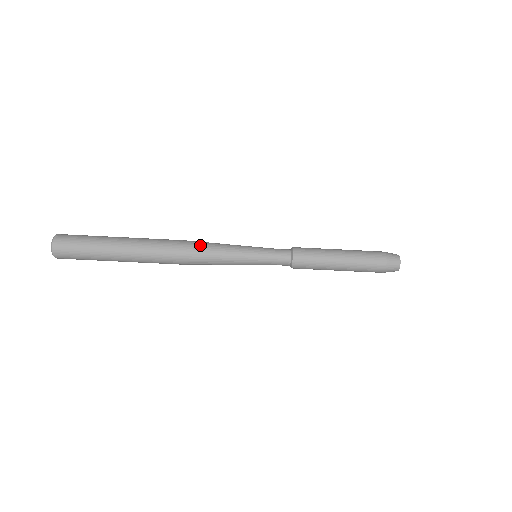
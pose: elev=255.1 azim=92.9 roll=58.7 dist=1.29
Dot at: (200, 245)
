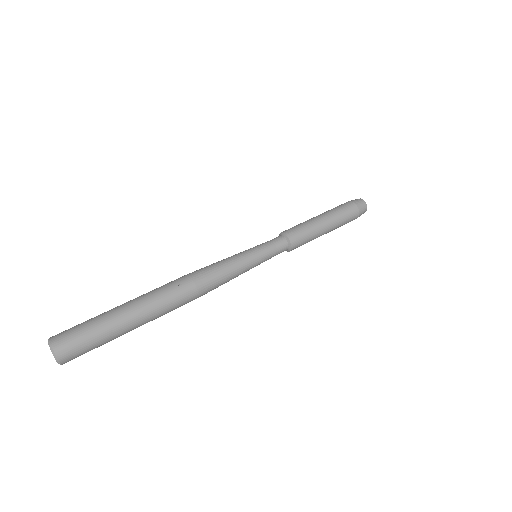
Dot at: occluded
